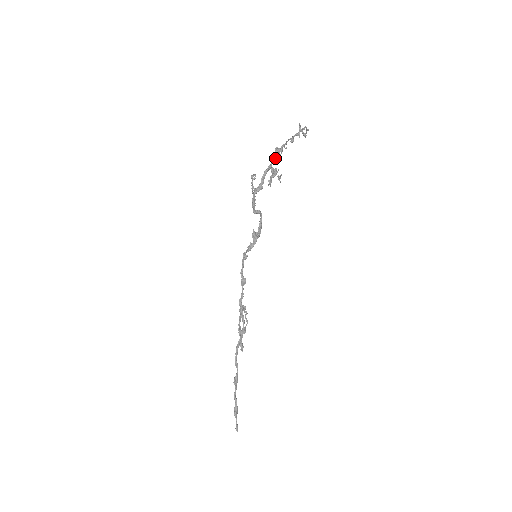
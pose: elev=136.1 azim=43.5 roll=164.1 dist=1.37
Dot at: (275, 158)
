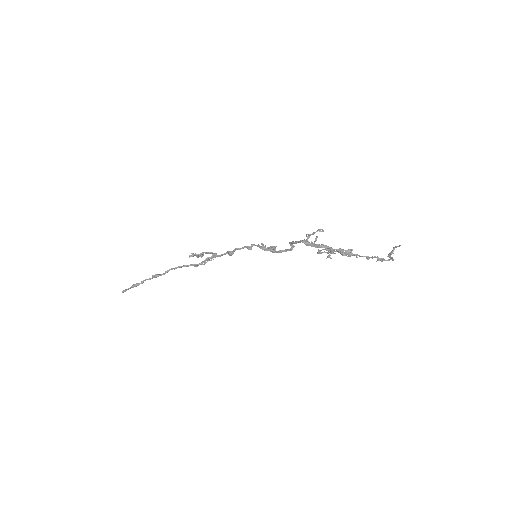
Dot at: (341, 252)
